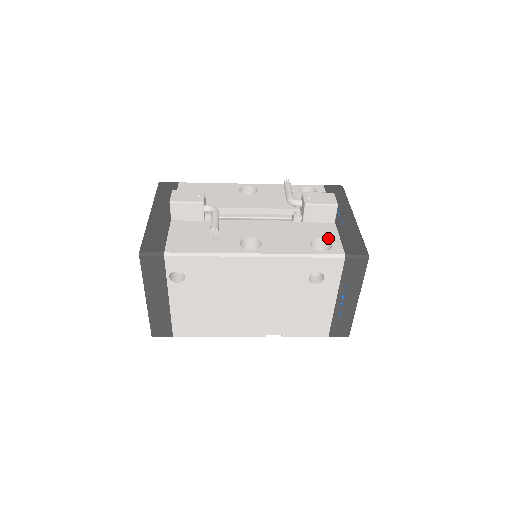
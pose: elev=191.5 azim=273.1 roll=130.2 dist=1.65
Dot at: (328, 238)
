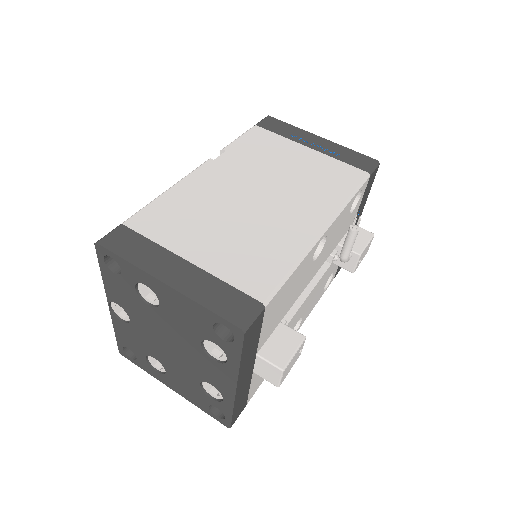
Dot at: occluded
